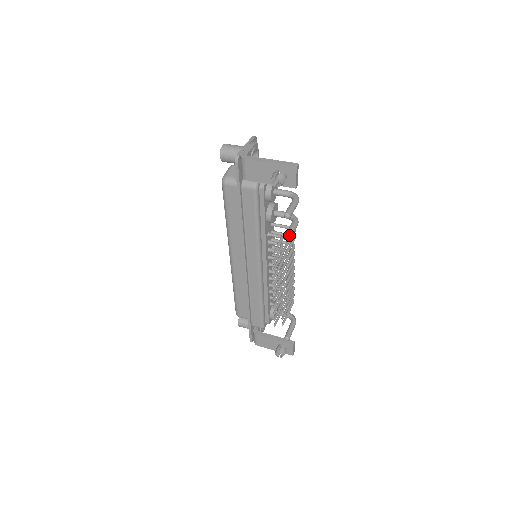
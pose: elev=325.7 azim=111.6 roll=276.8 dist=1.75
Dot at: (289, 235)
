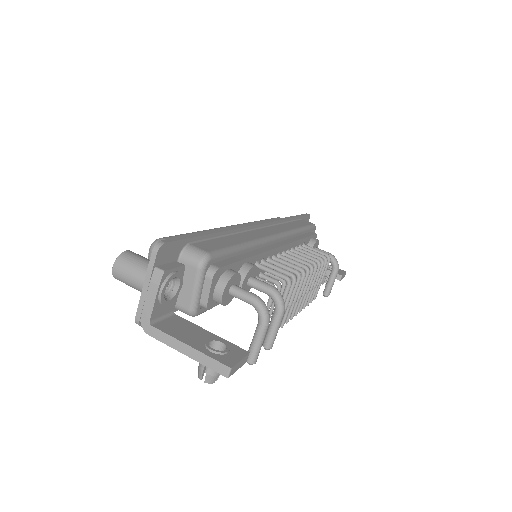
Dot at: (268, 347)
